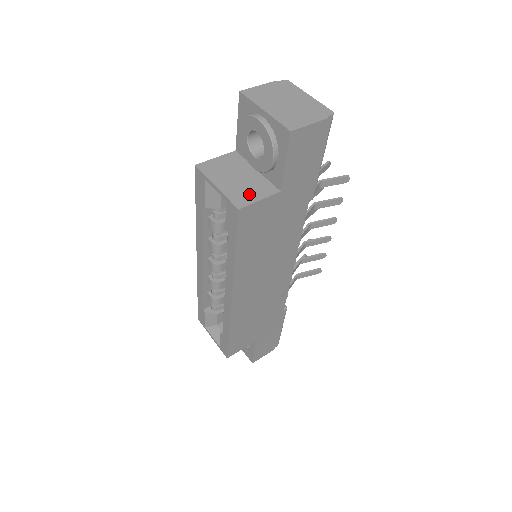
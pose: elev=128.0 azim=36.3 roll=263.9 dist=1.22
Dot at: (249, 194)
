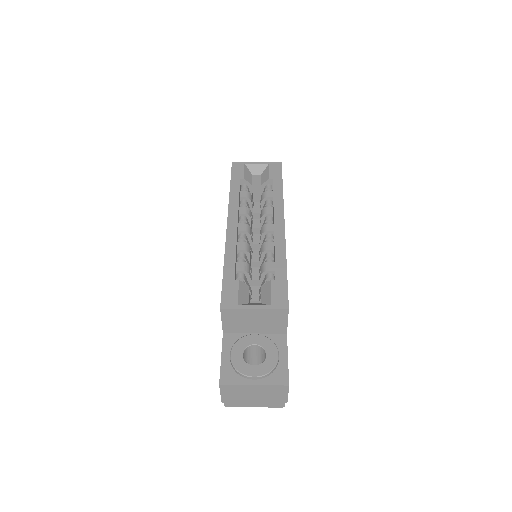
Dot at: occluded
